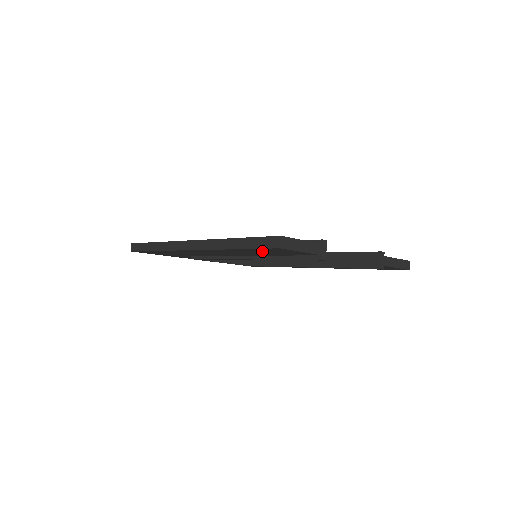
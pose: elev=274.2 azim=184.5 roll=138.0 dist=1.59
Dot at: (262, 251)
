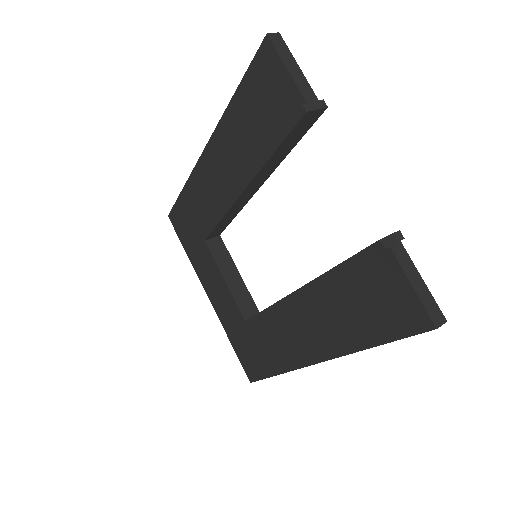
Dot at: (254, 101)
